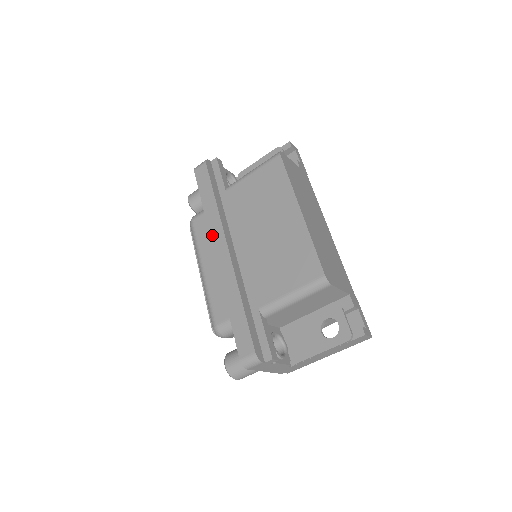
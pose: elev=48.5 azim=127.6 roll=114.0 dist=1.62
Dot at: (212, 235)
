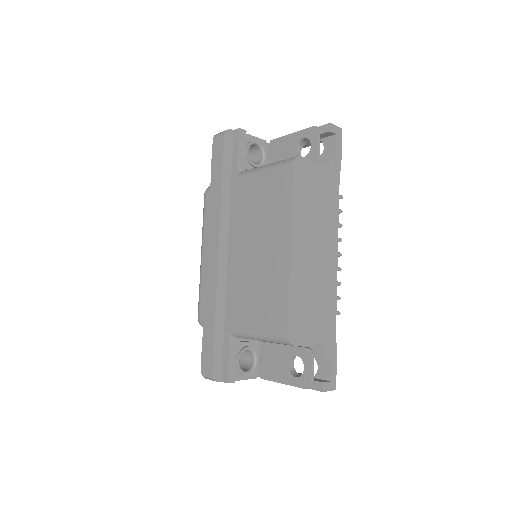
Dot at: (210, 230)
